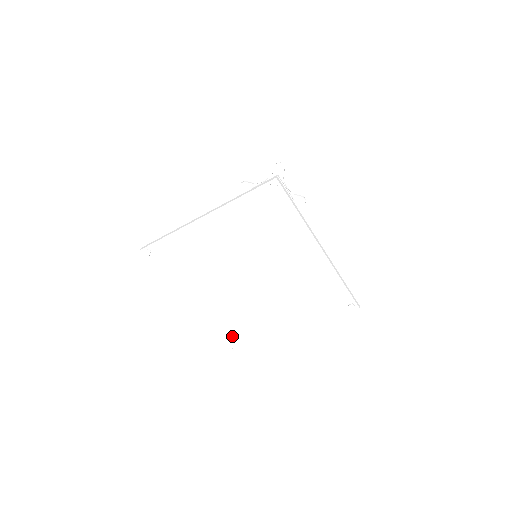
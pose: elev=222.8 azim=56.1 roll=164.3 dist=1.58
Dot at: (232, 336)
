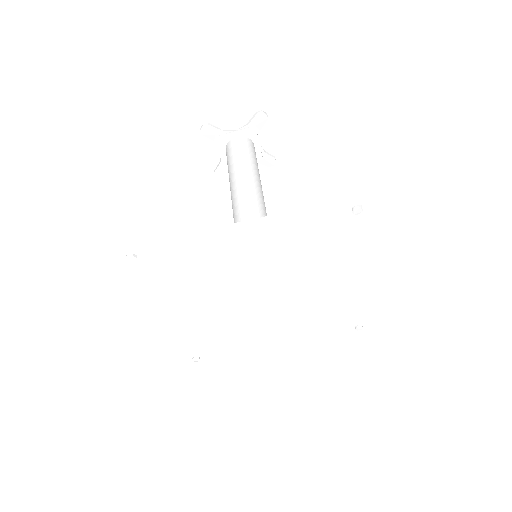
Dot at: (205, 346)
